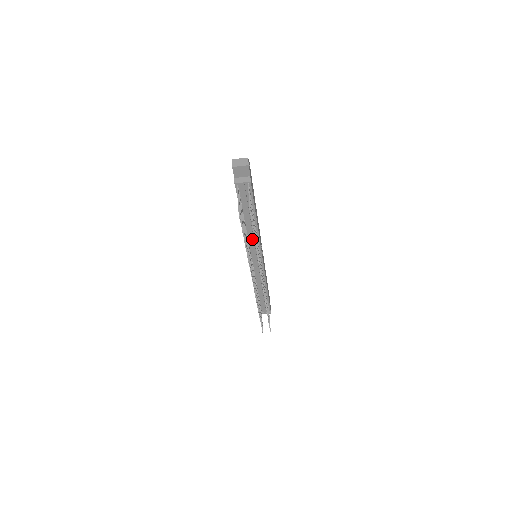
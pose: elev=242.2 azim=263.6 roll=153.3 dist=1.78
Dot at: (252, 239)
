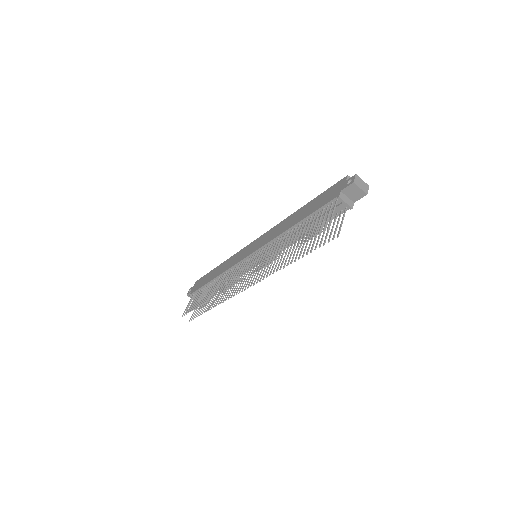
Dot at: (279, 245)
